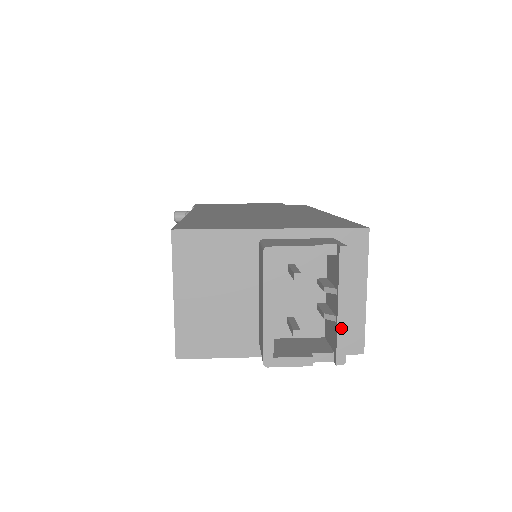
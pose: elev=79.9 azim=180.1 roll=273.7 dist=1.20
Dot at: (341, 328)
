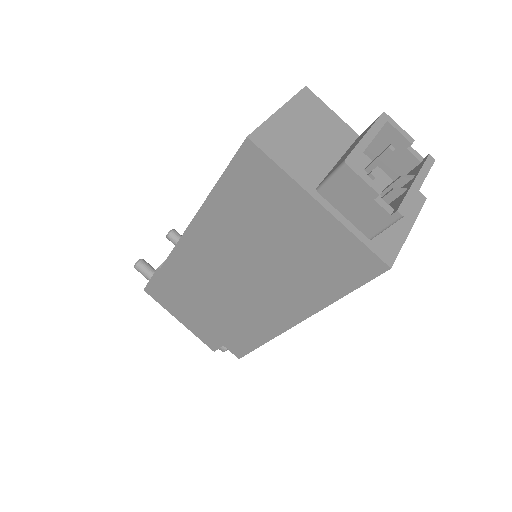
Dot at: (411, 193)
